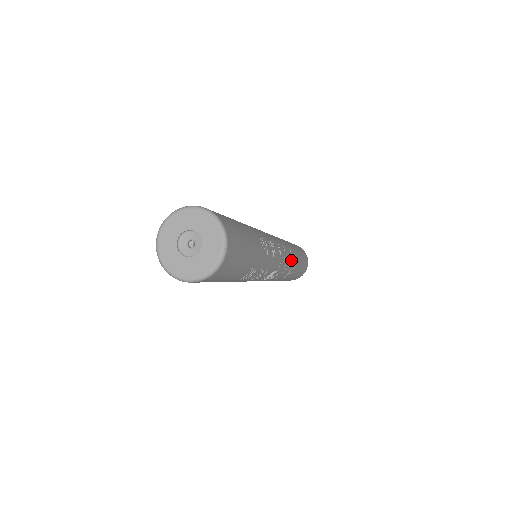
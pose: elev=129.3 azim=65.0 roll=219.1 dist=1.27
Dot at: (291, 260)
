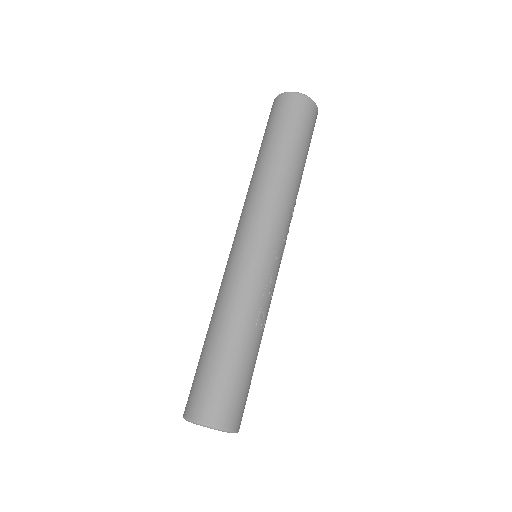
Dot at: (293, 209)
